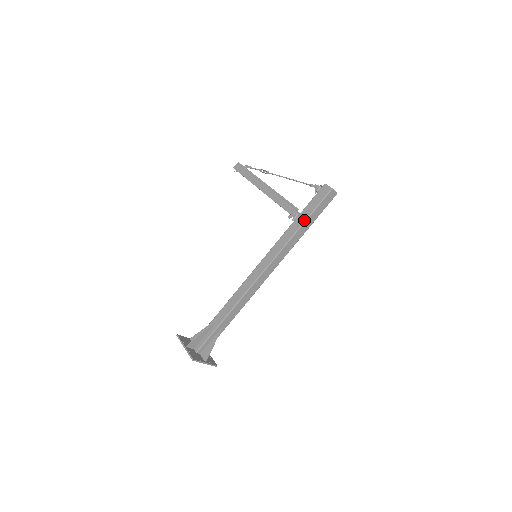
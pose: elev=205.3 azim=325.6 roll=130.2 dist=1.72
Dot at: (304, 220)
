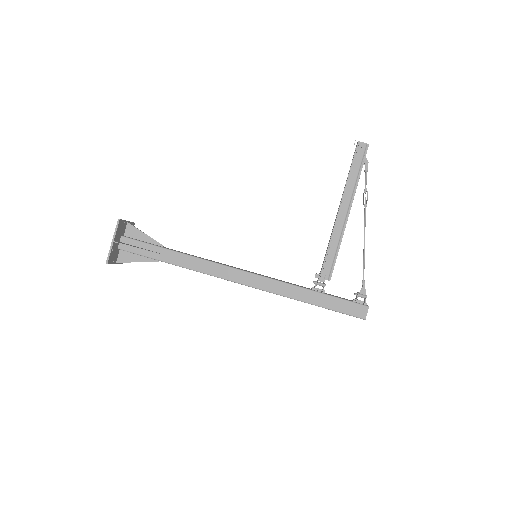
Dot at: (318, 304)
